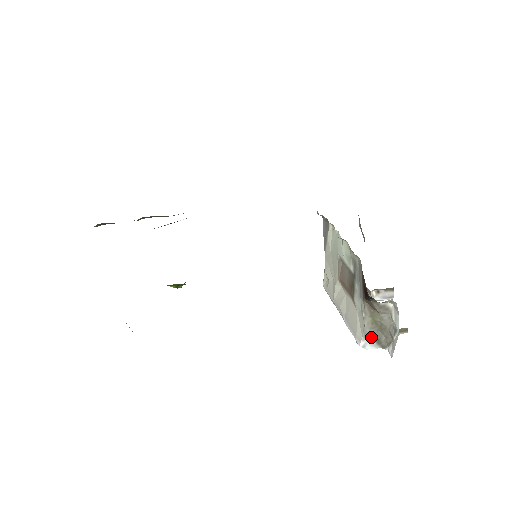
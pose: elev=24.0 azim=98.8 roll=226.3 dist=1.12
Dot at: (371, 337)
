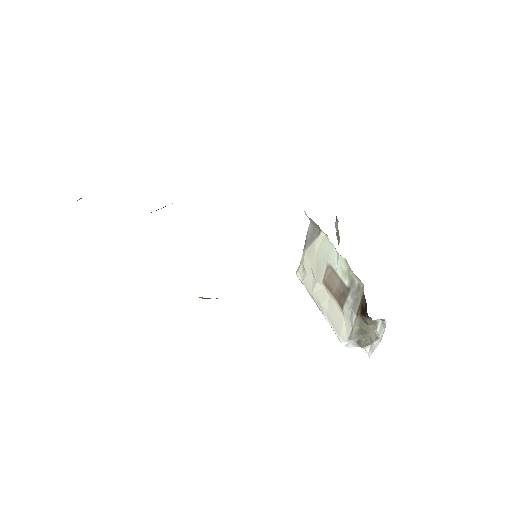
Dot at: (354, 339)
